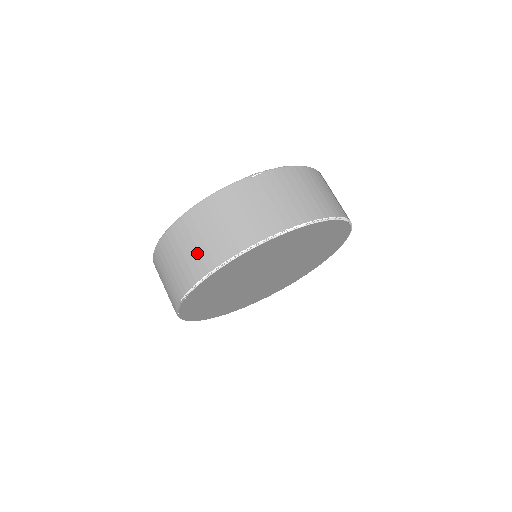
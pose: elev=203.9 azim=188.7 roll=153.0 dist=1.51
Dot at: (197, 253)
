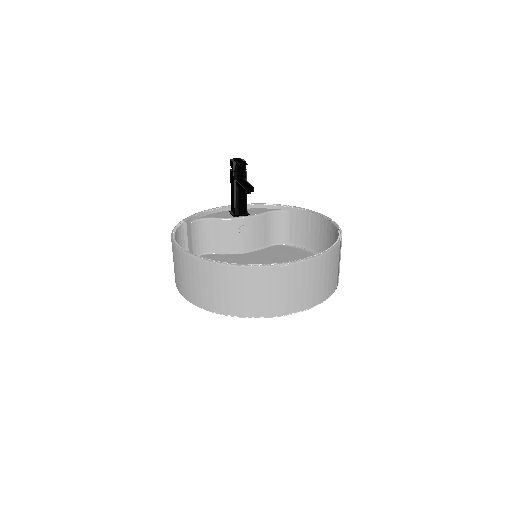
Dot at: (212, 295)
